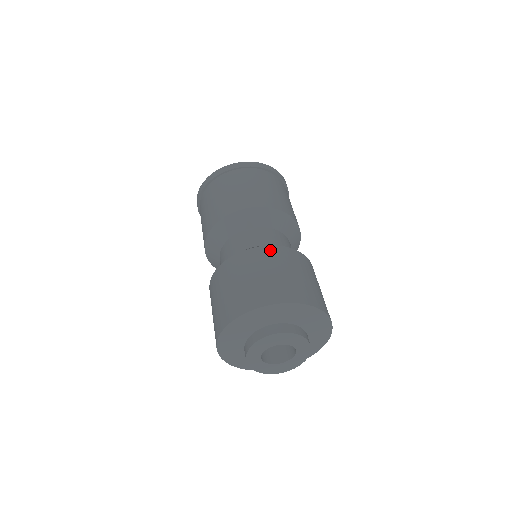
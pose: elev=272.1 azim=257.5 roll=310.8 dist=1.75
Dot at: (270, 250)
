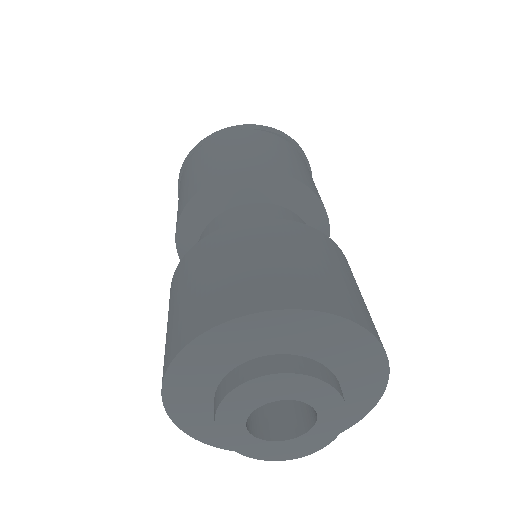
Dot at: (263, 225)
